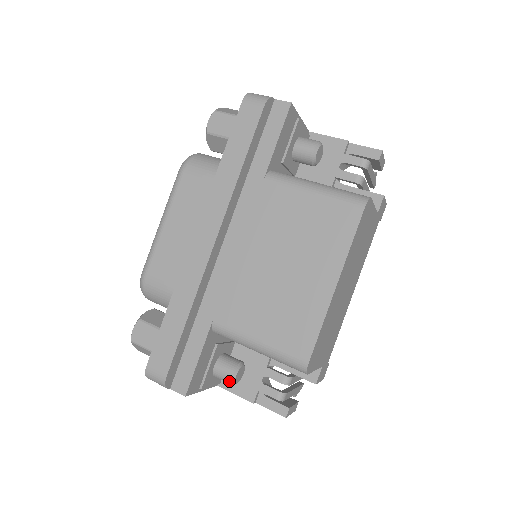
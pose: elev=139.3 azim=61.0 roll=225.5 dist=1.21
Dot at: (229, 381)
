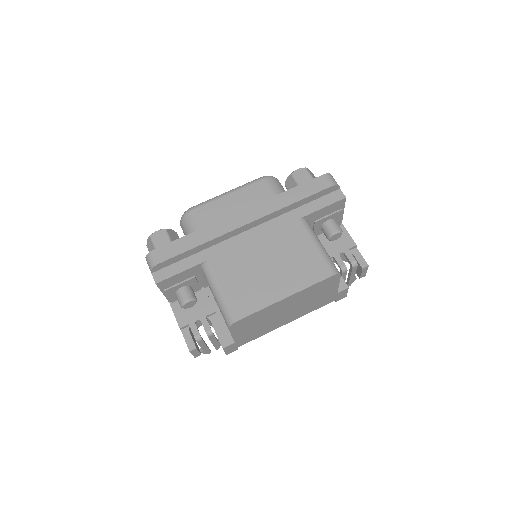
Dot at: (182, 302)
